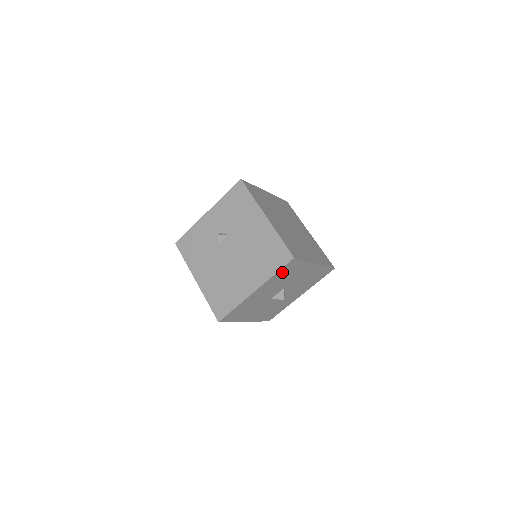
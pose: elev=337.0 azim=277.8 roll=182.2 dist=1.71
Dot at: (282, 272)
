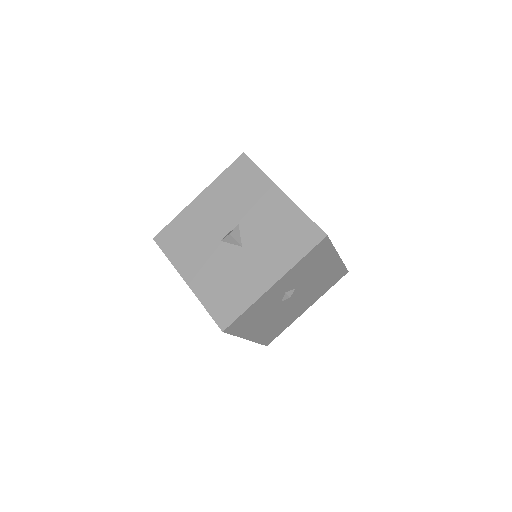
Dot at: (231, 177)
